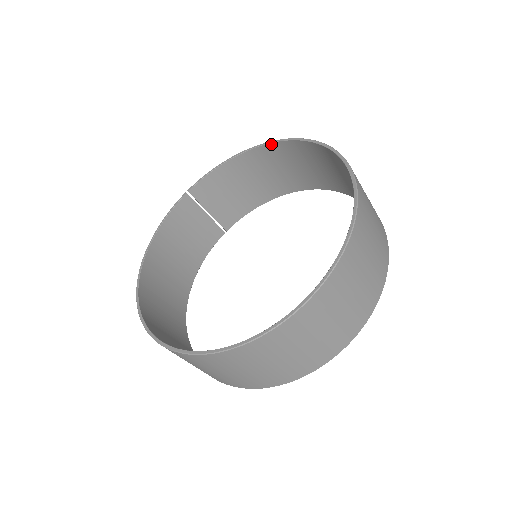
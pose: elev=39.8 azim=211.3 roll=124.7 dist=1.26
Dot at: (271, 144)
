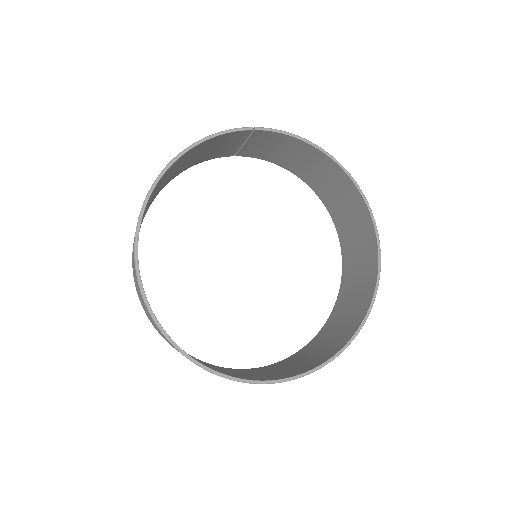
Dot at: (351, 180)
